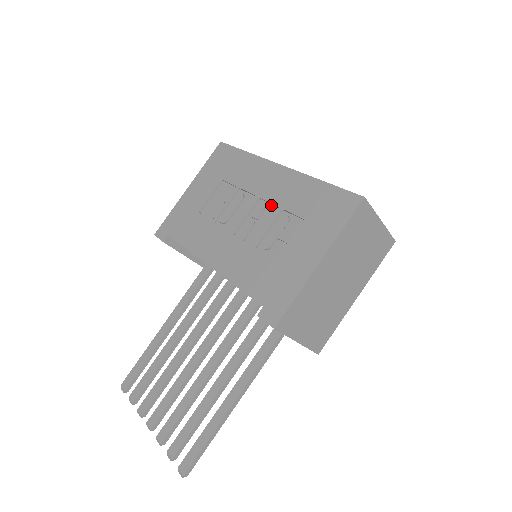
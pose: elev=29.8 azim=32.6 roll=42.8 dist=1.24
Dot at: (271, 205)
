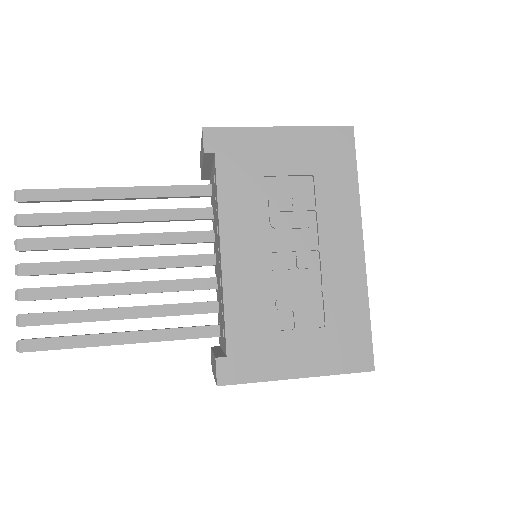
Dot at: (319, 271)
